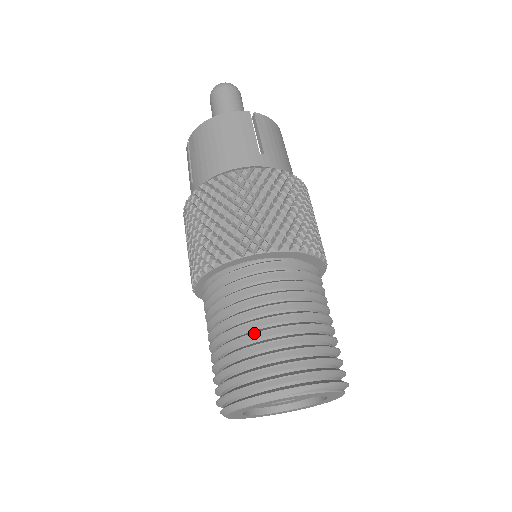
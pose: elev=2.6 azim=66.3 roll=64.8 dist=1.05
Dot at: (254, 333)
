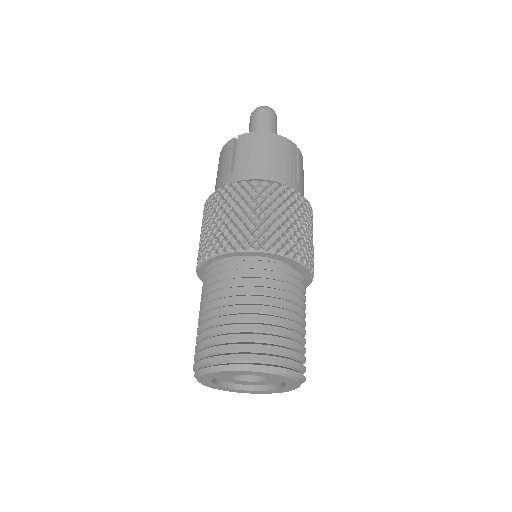
Dot at: (267, 316)
